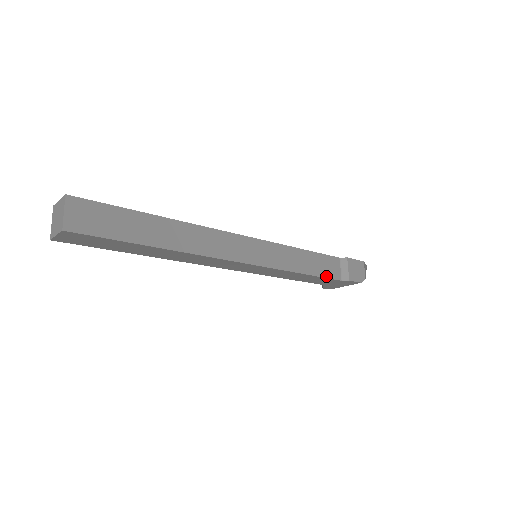
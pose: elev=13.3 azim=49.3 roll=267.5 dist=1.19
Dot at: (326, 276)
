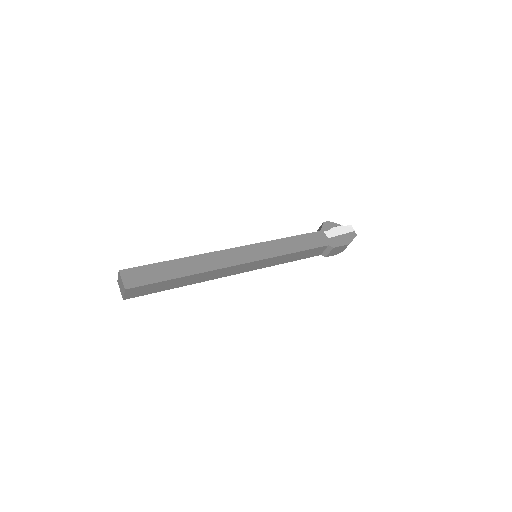
Dot at: (307, 257)
